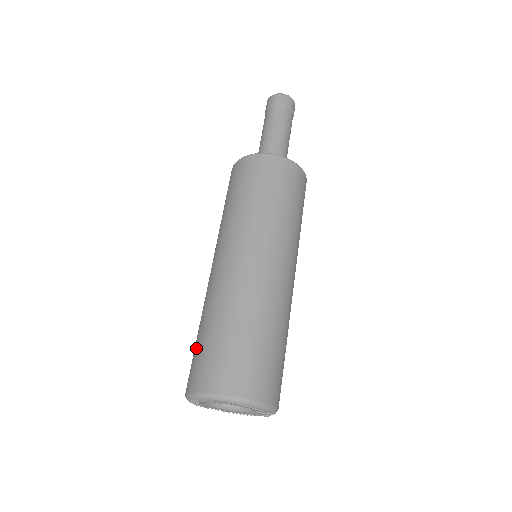
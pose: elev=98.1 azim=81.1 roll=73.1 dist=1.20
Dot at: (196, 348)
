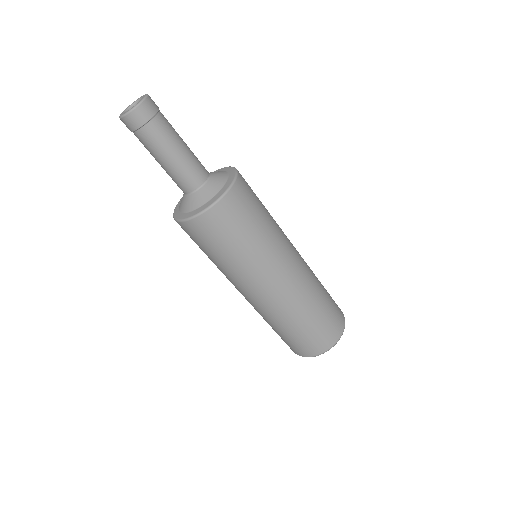
Dot at: occluded
